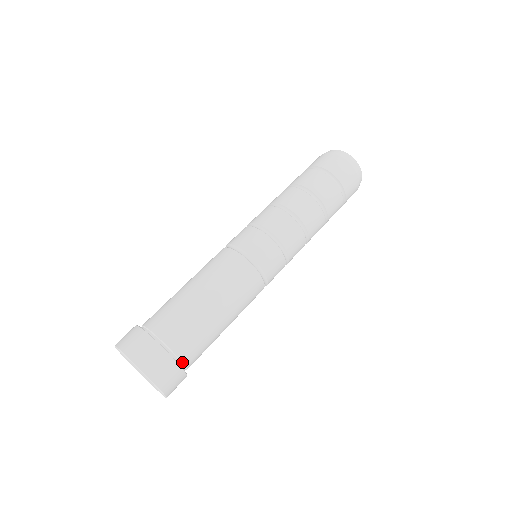
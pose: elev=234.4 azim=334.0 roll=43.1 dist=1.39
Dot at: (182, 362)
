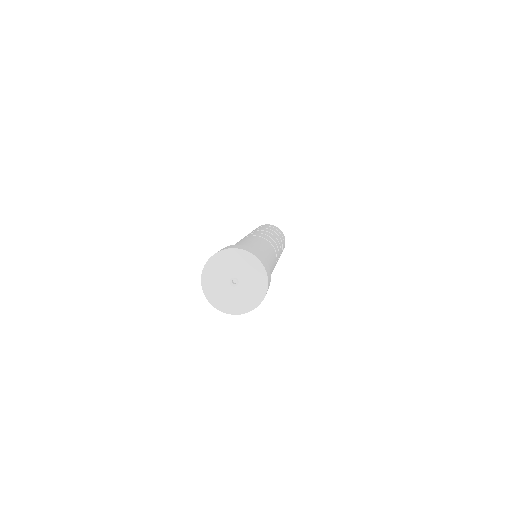
Dot at: occluded
